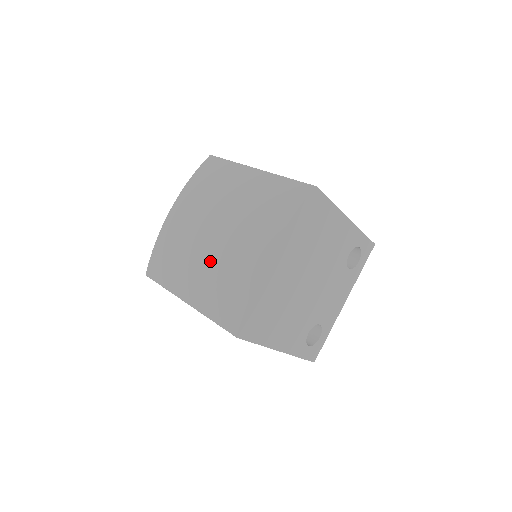
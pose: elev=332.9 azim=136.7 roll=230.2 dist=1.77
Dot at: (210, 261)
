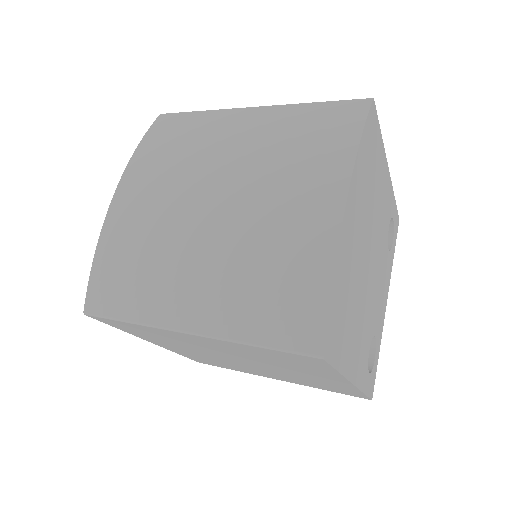
Dot at: (224, 245)
